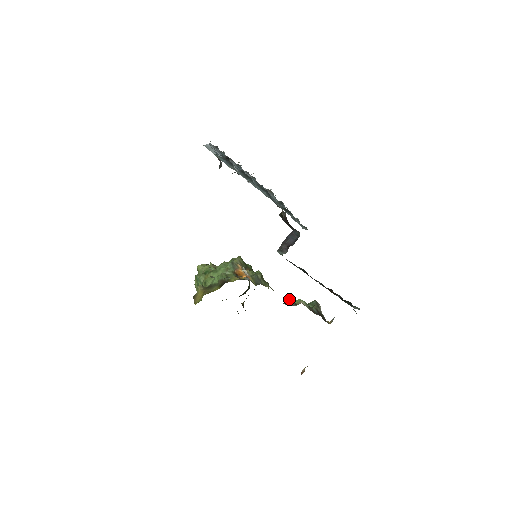
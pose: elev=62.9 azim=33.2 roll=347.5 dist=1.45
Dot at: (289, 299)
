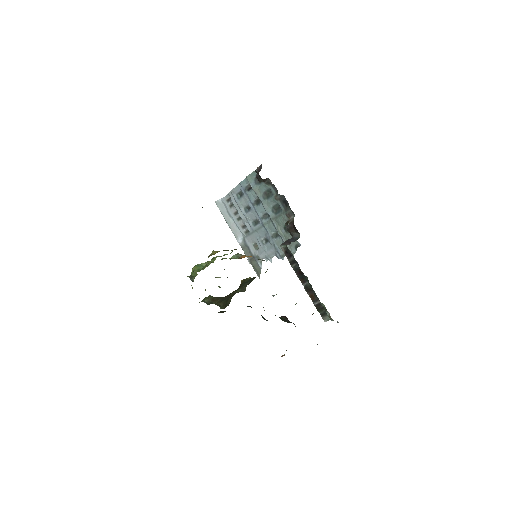
Dot at: occluded
